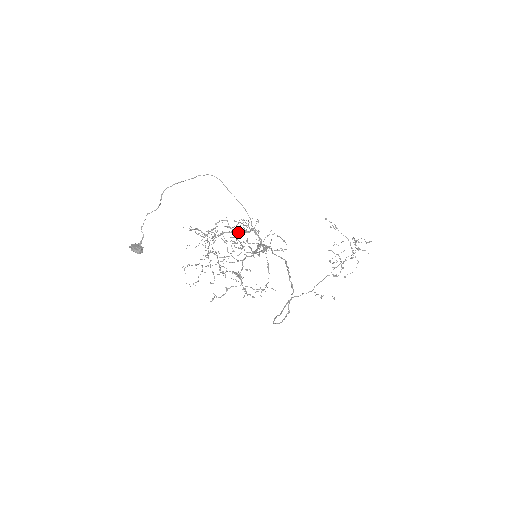
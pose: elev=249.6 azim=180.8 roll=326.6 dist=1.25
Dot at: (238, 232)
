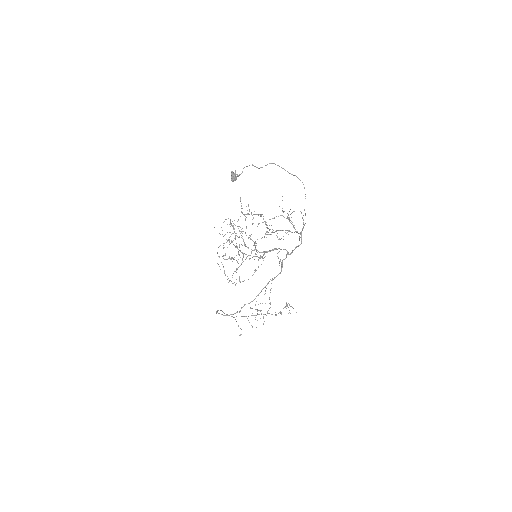
Dot at: (294, 227)
